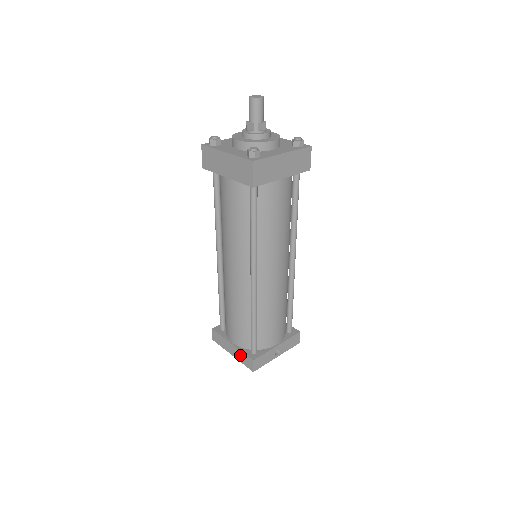
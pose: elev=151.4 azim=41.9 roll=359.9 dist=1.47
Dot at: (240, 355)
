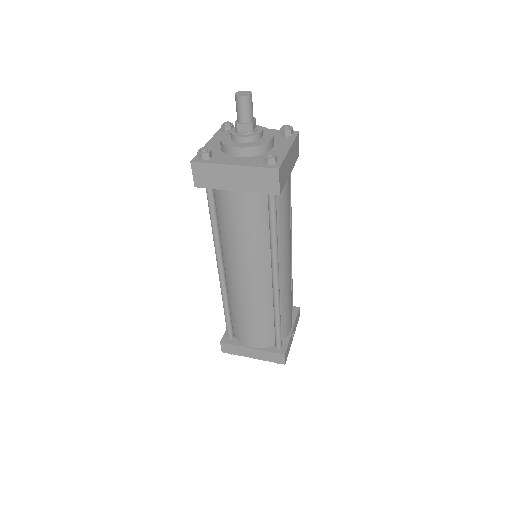
Dot at: (265, 355)
